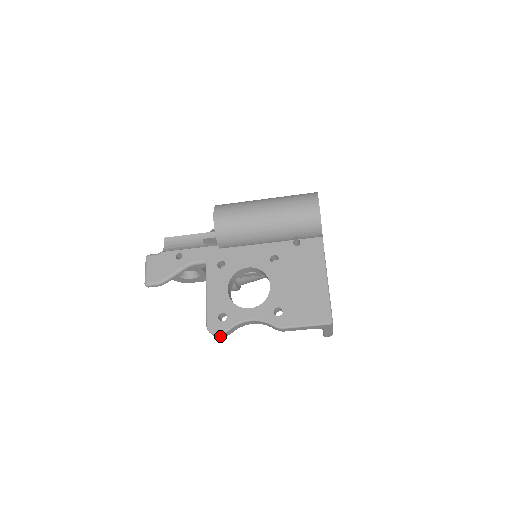
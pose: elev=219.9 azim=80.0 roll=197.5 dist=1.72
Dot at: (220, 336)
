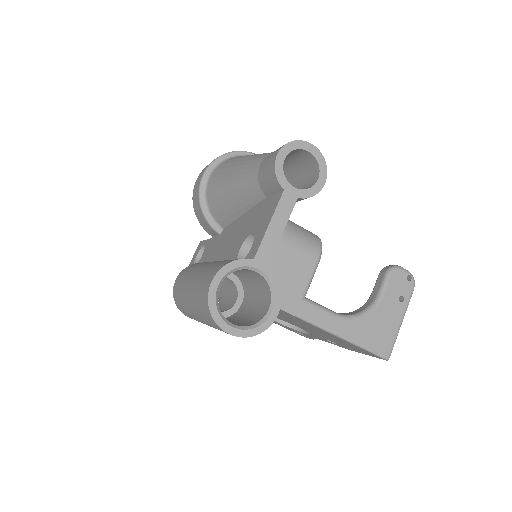
Dot at: occluded
